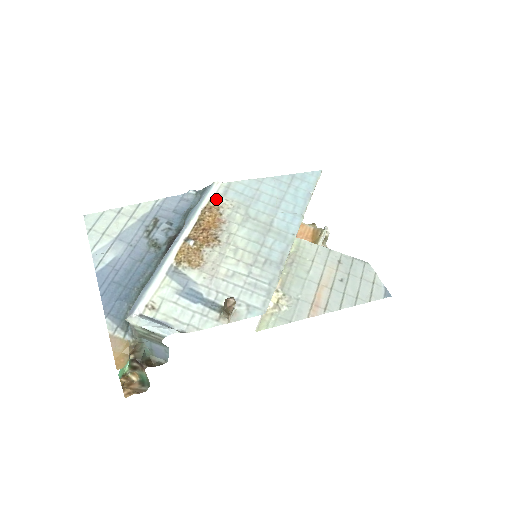
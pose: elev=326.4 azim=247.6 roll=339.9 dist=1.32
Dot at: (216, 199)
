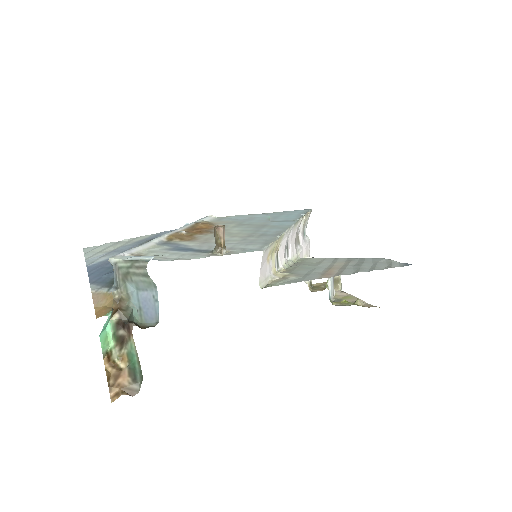
Dot at: (210, 222)
